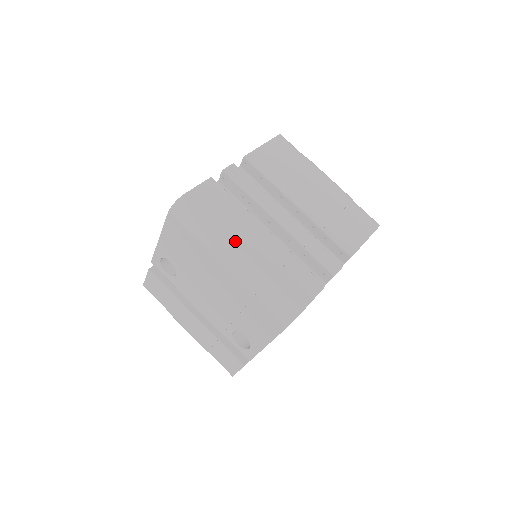
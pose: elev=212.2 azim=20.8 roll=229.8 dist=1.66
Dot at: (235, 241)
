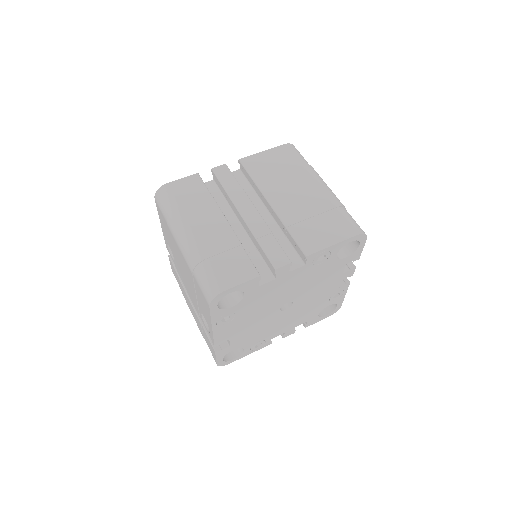
Dot at: (189, 224)
